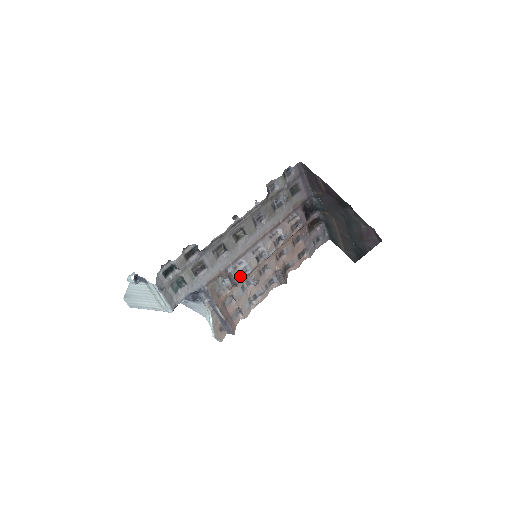
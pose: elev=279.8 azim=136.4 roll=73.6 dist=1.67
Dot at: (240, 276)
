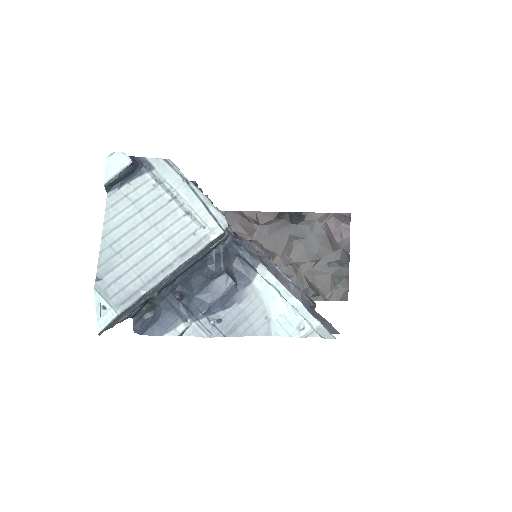
Dot at: occluded
